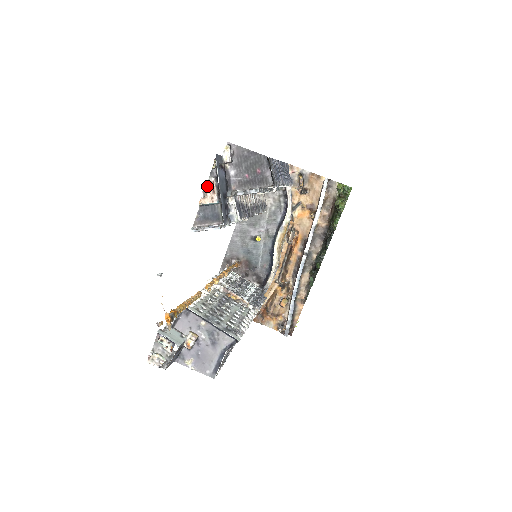
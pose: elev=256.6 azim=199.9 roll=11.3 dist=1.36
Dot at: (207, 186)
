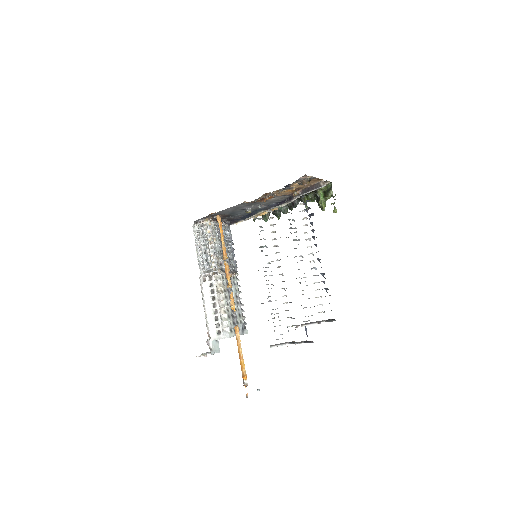
Dot at: occluded
